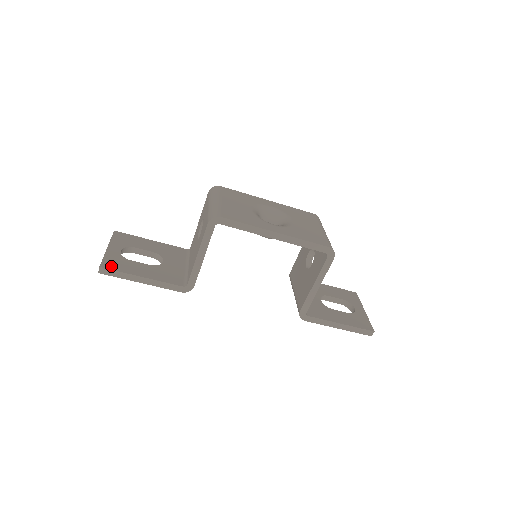
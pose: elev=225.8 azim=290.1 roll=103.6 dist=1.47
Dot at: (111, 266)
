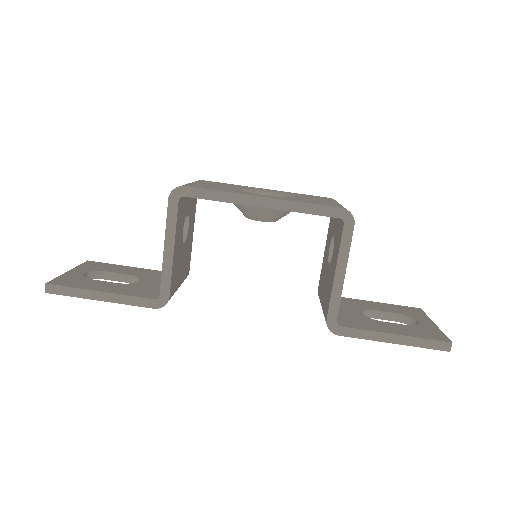
Dot at: (62, 283)
